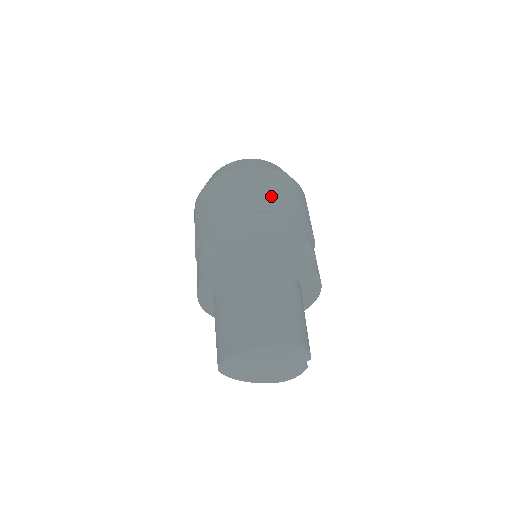
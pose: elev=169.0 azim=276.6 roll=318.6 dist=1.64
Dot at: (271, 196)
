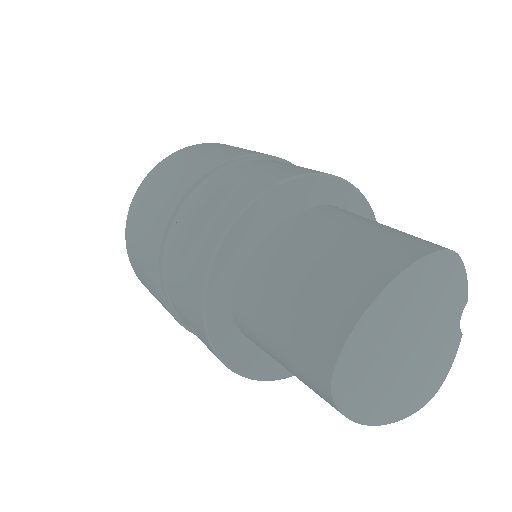
Dot at: (246, 150)
